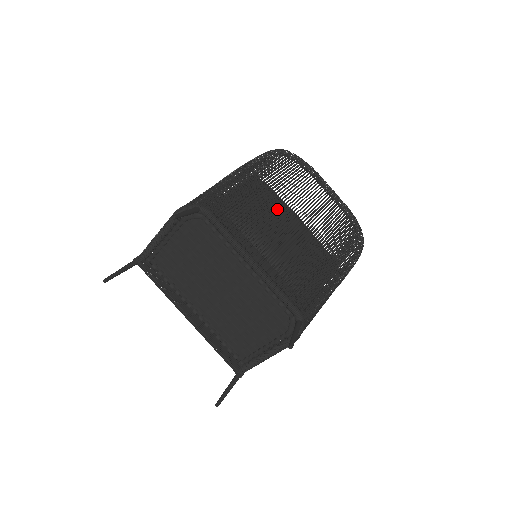
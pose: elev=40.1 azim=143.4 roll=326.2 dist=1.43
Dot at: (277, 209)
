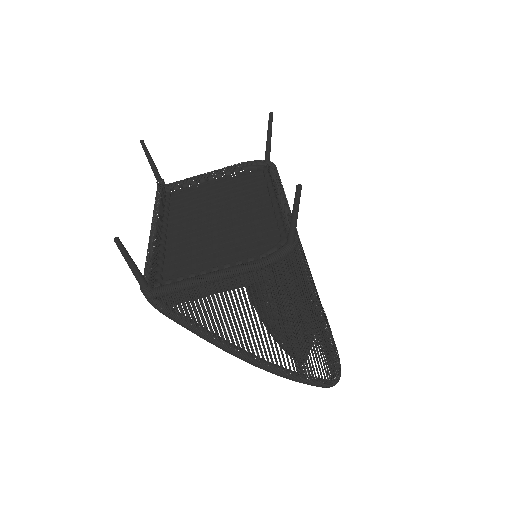
Dot at: occluded
